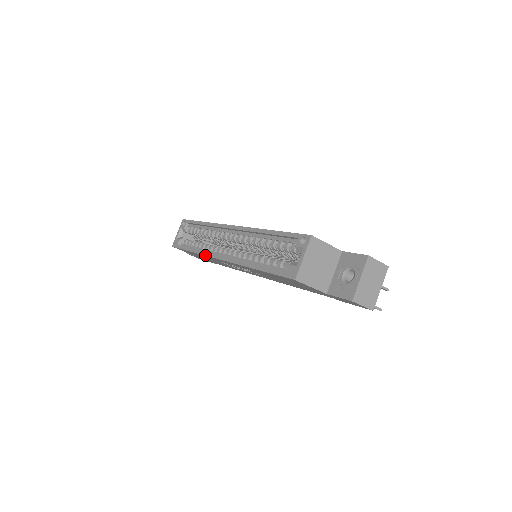
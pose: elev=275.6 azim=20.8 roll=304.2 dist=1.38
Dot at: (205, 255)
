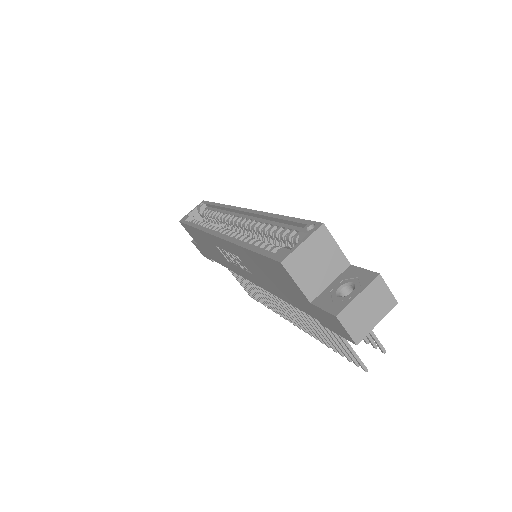
Dot at: (204, 231)
